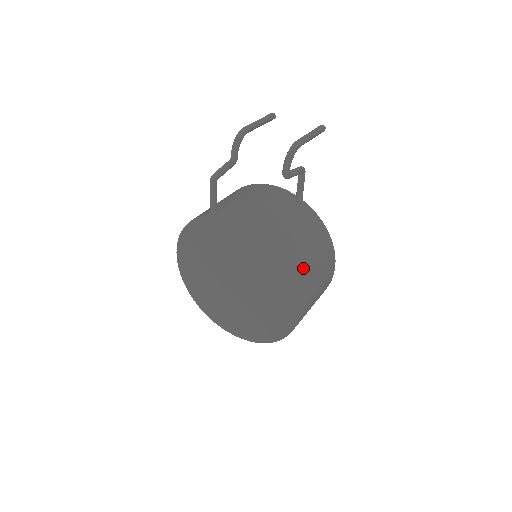
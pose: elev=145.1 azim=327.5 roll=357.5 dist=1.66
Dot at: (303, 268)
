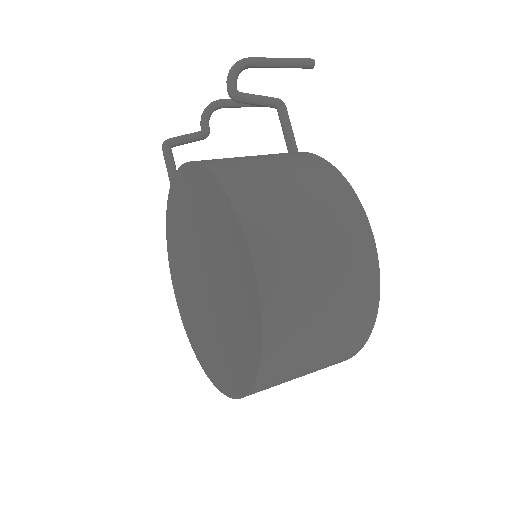
Dot at: (256, 191)
